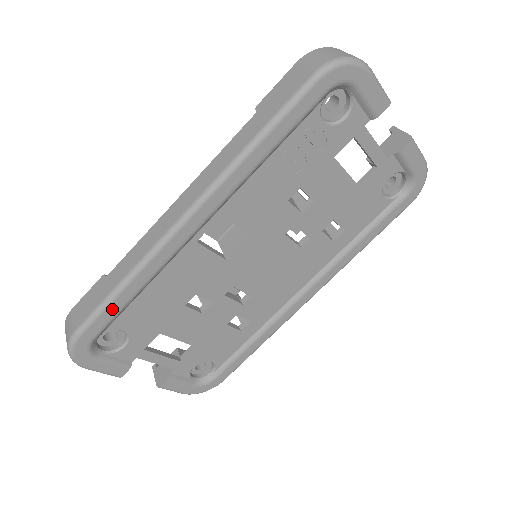
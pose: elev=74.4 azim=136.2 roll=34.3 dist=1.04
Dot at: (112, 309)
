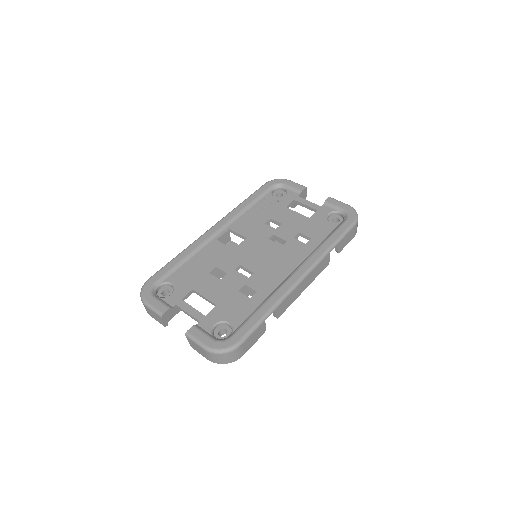
Dot at: (169, 266)
